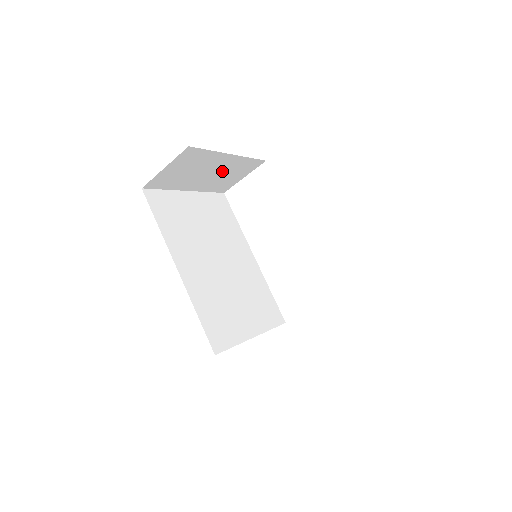
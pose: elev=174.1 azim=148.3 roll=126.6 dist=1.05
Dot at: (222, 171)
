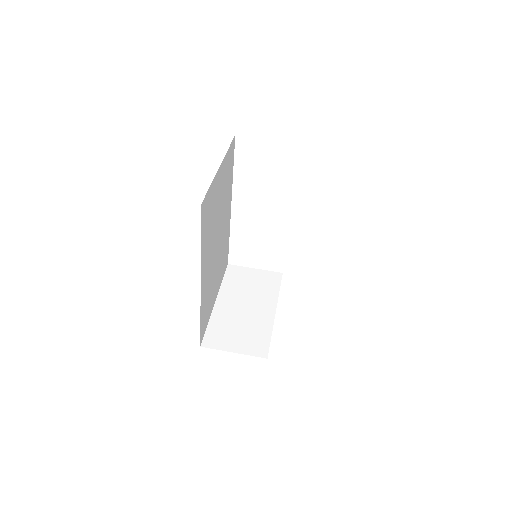
Dot at: occluded
